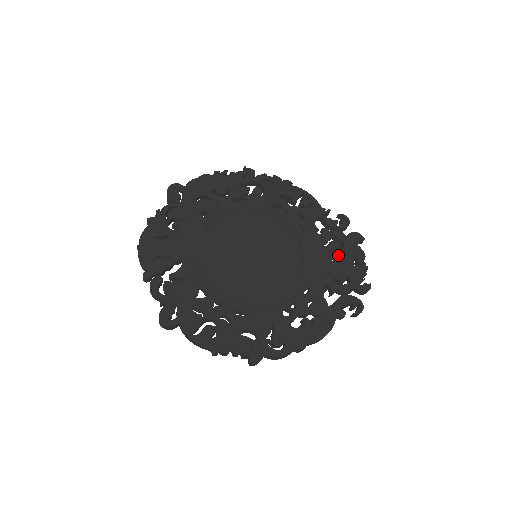
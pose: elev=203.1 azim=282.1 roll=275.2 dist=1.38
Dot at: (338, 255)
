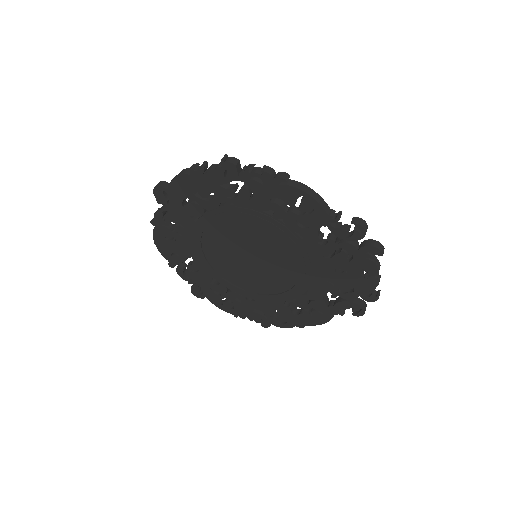
Dot at: (343, 268)
